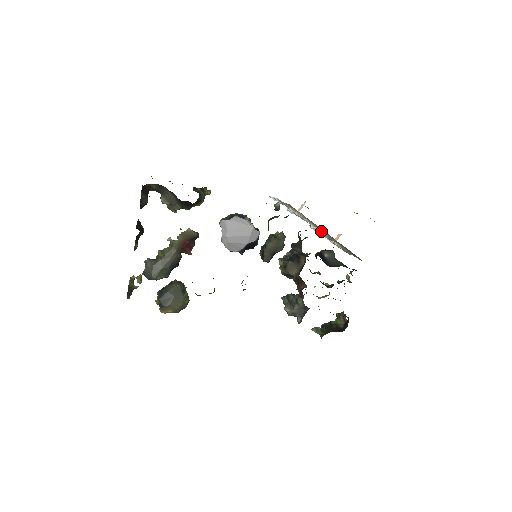
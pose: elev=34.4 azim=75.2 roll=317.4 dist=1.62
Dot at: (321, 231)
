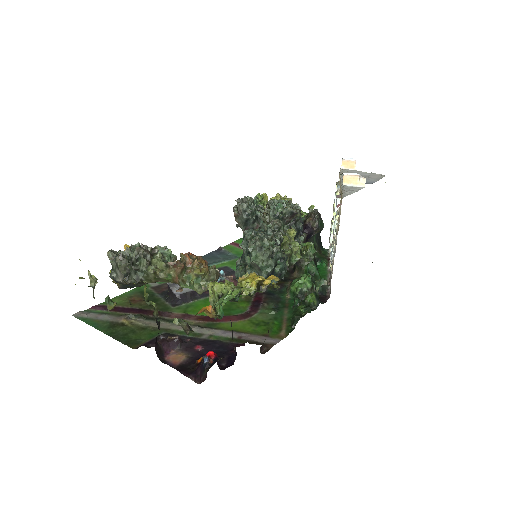
Dot at: occluded
